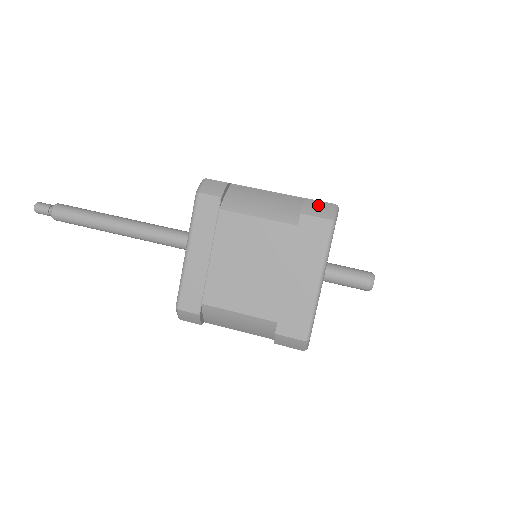
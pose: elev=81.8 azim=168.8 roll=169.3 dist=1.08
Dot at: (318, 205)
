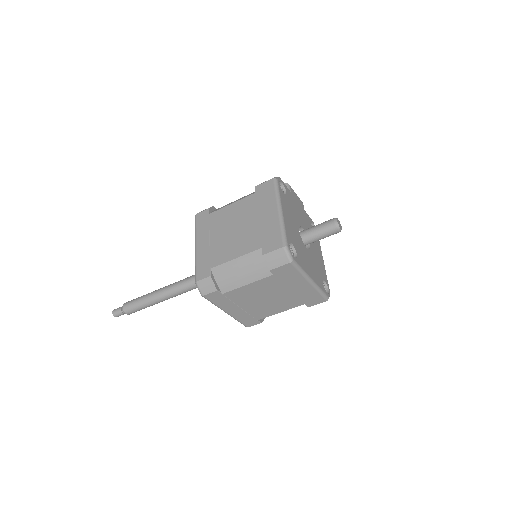
Dot at: (274, 257)
